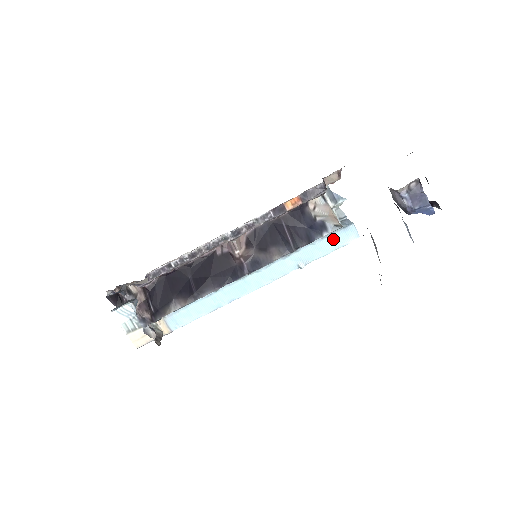
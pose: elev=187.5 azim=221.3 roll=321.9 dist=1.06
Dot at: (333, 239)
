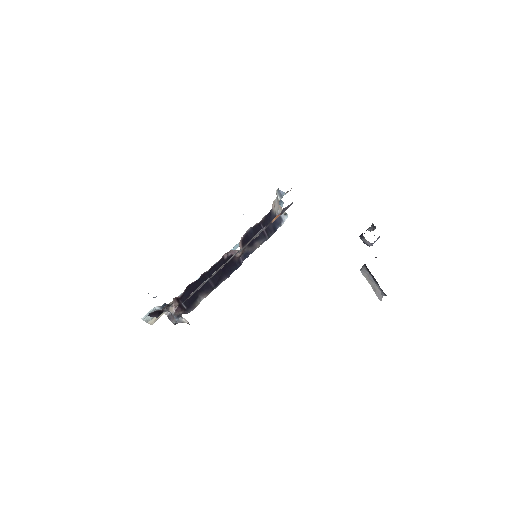
Dot at: occluded
